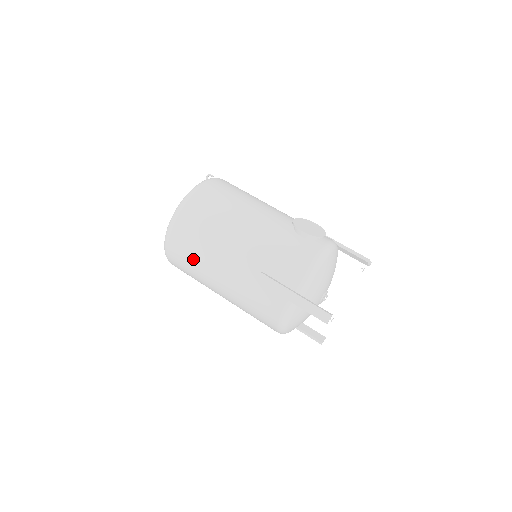
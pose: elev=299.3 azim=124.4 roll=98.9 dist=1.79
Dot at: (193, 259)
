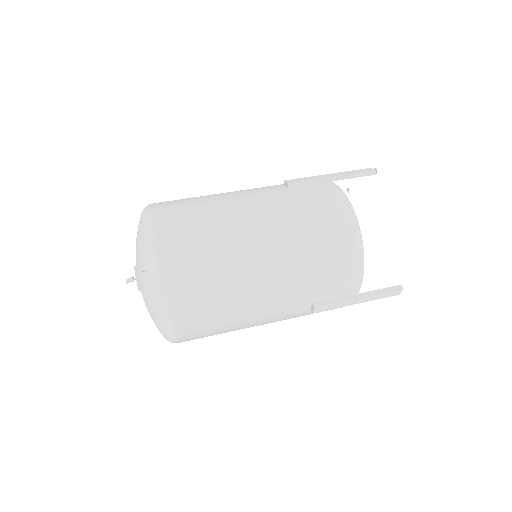
Dot at: (202, 215)
